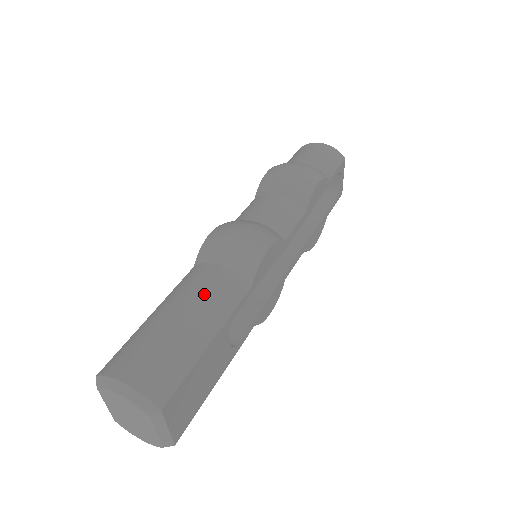
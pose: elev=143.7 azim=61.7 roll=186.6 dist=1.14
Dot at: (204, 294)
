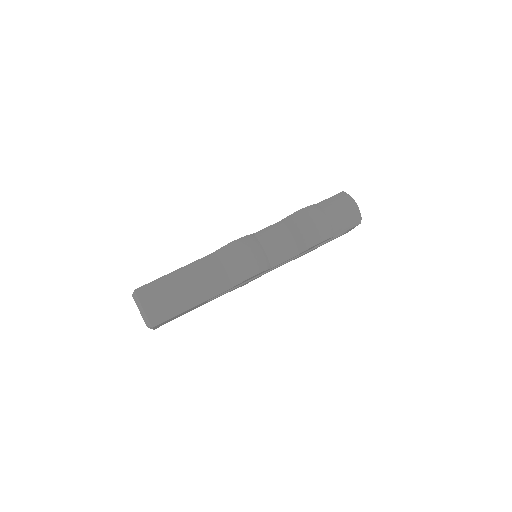
Dot at: (205, 282)
